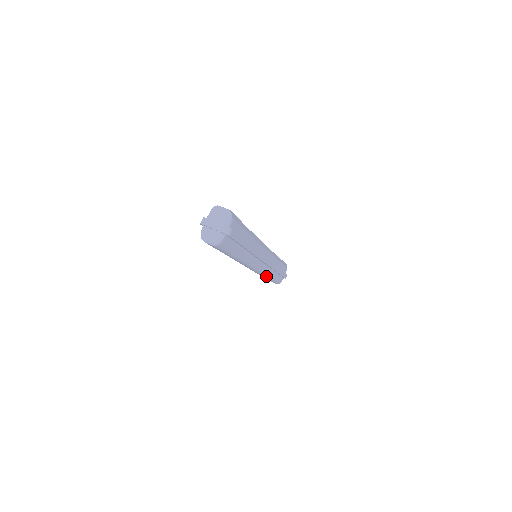
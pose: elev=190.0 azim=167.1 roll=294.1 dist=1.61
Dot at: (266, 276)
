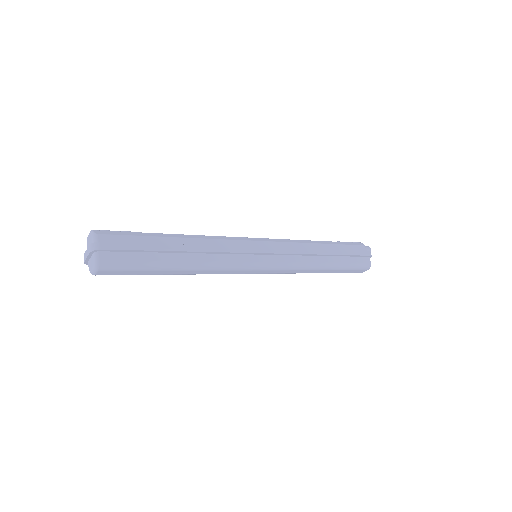
Dot at: (310, 268)
